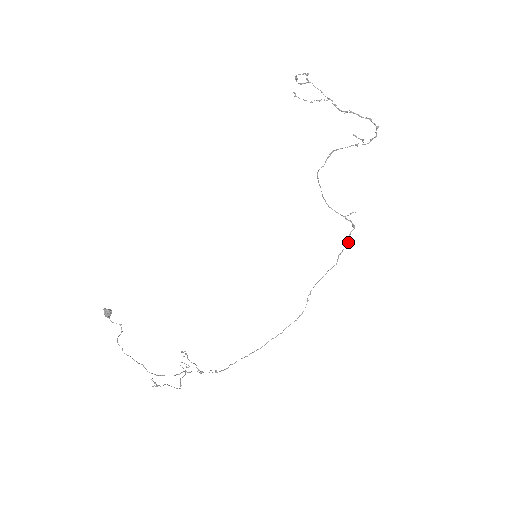
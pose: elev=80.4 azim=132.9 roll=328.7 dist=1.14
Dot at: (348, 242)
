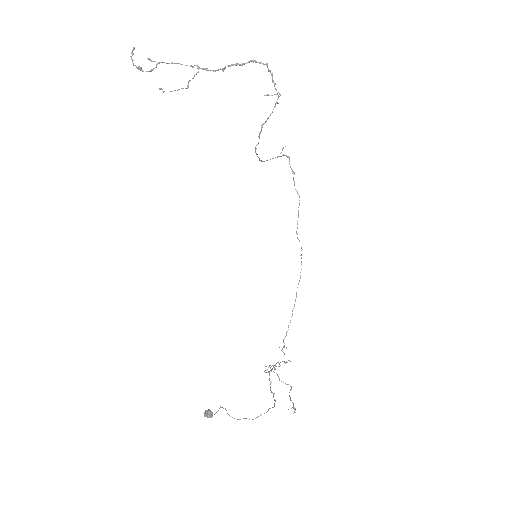
Dot at: (294, 173)
